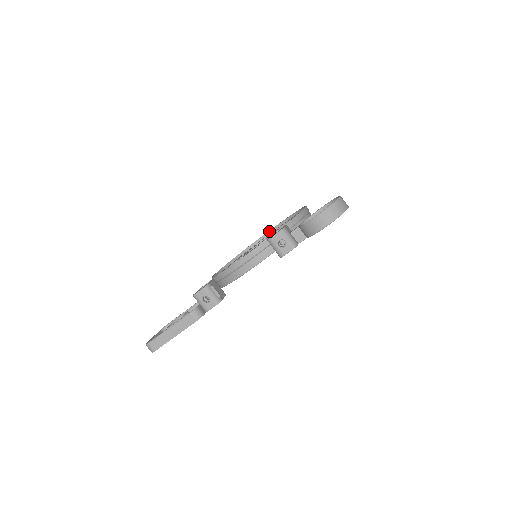
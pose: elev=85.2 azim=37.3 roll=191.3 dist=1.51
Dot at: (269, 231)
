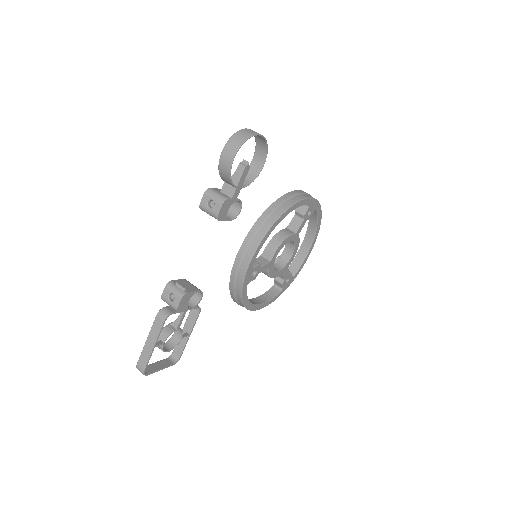
Dot at: occluded
